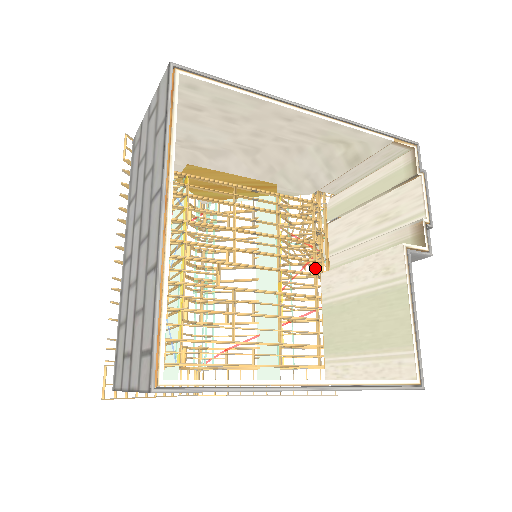
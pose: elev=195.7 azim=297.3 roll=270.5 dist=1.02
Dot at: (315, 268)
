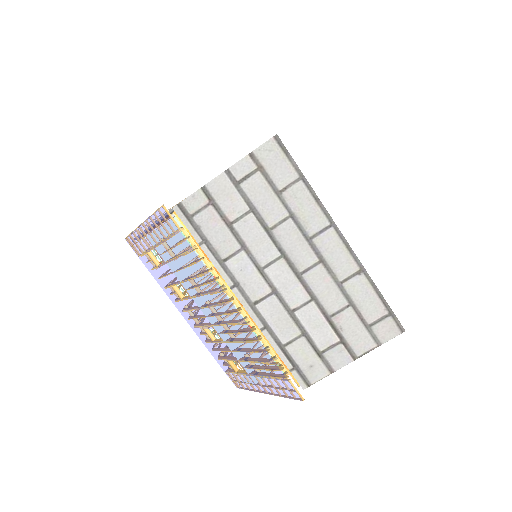
Dot at: occluded
